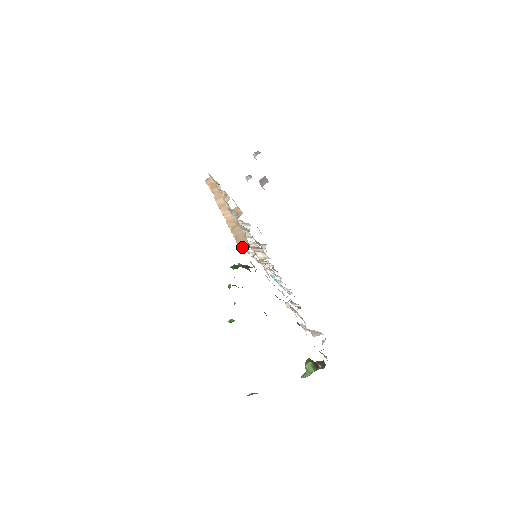
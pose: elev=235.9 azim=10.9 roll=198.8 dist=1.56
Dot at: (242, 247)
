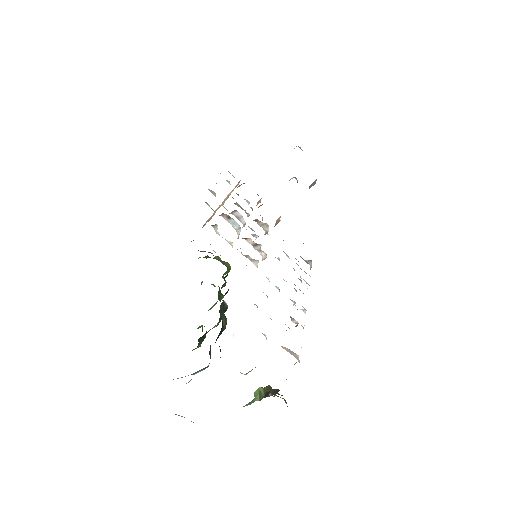
Dot at: (202, 227)
